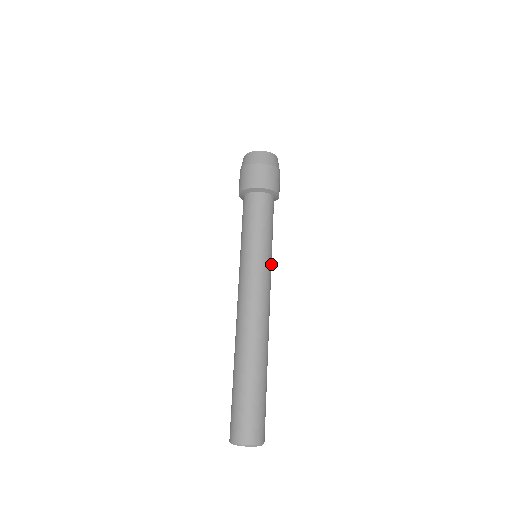
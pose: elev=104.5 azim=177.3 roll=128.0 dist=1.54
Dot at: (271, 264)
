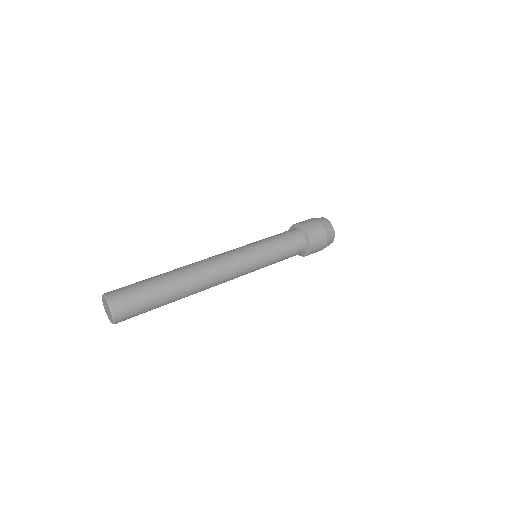
Dot at: occluded
